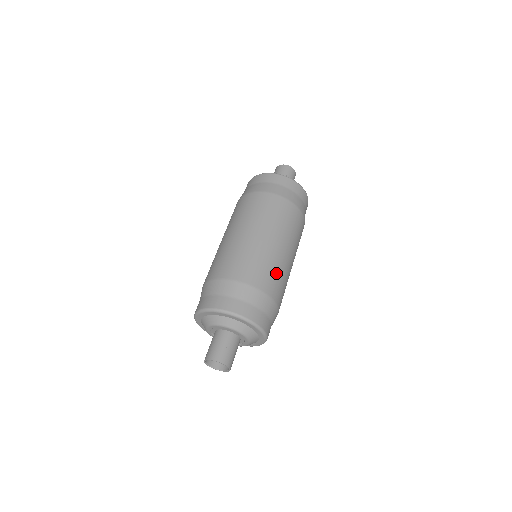
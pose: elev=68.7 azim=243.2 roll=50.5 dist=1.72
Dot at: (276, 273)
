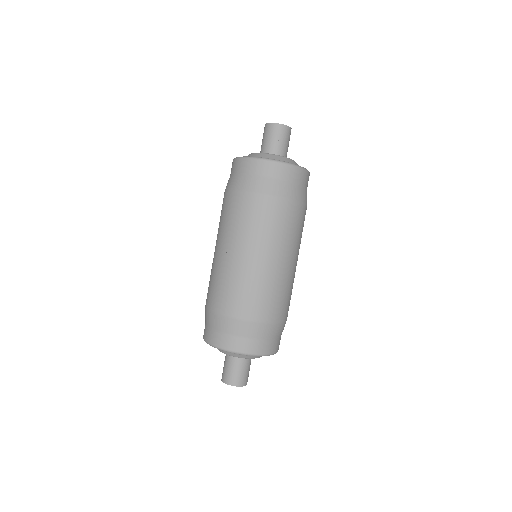
Dot at: (277, 295)
